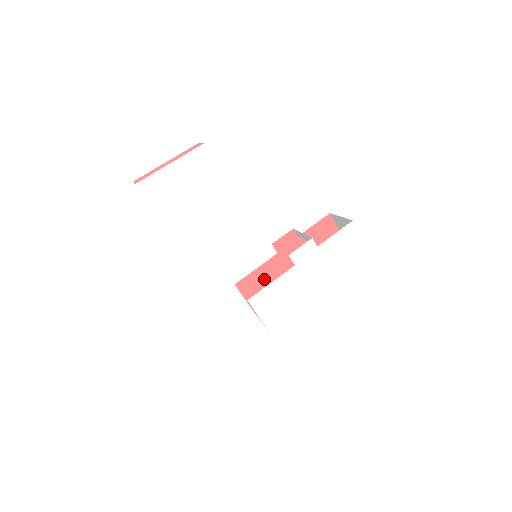
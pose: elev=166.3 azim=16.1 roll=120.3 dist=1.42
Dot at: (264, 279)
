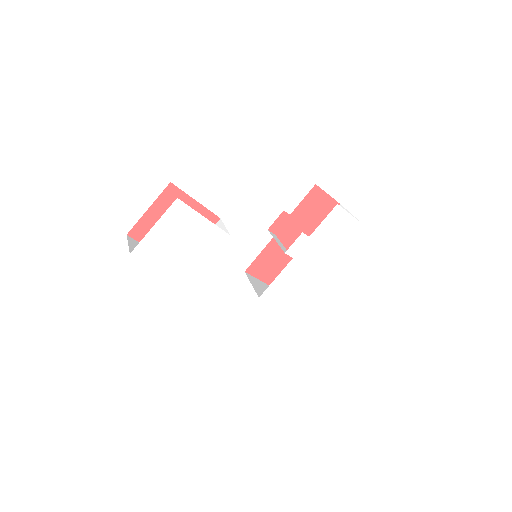
Dot at: (269, 258)
